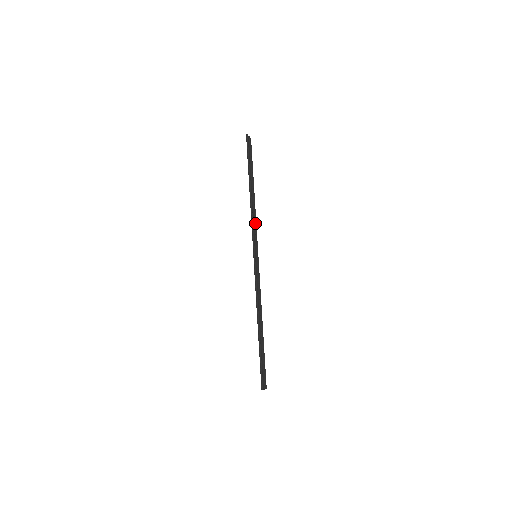
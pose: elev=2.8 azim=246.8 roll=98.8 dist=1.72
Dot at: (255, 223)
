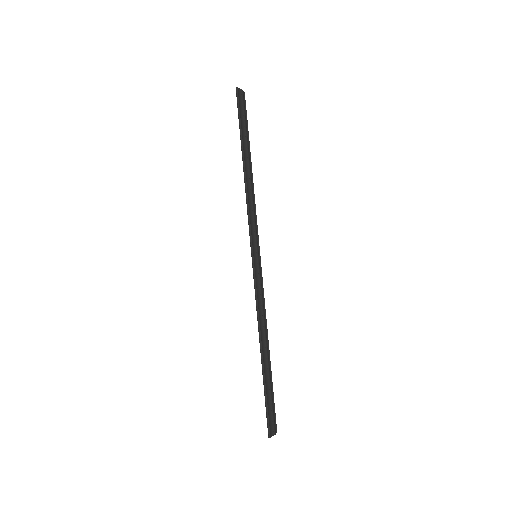
Dot at: (253, 210)
